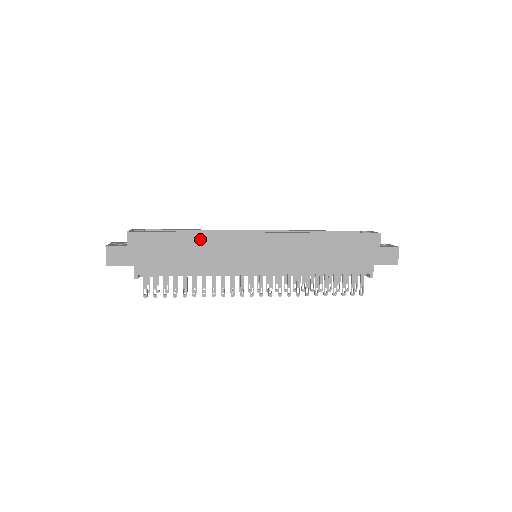
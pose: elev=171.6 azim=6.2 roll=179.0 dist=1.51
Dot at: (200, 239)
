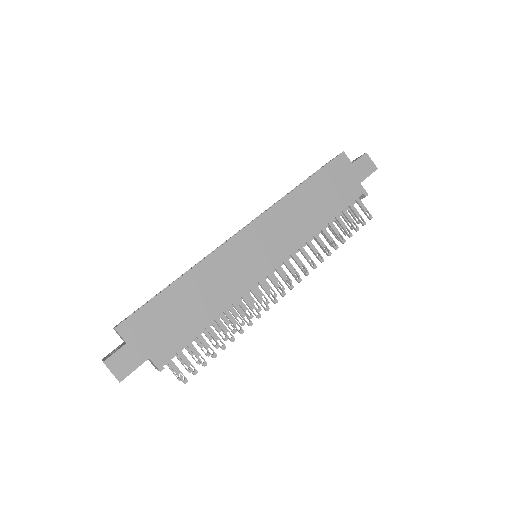
Dot at: (195, 277)
